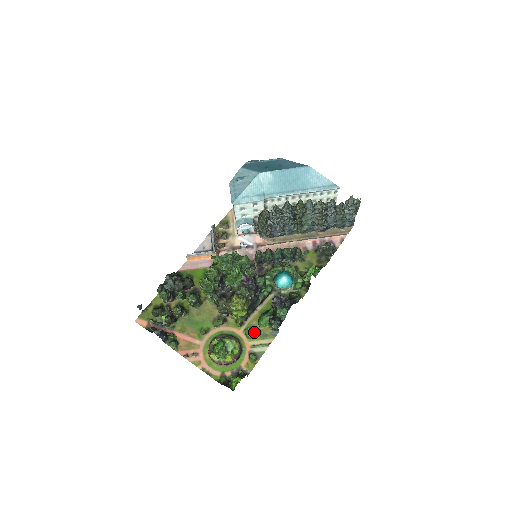
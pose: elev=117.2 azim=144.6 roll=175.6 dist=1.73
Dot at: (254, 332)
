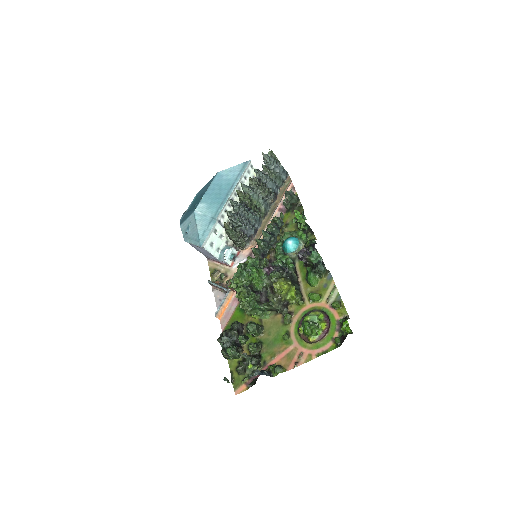
Dot at: occluded
